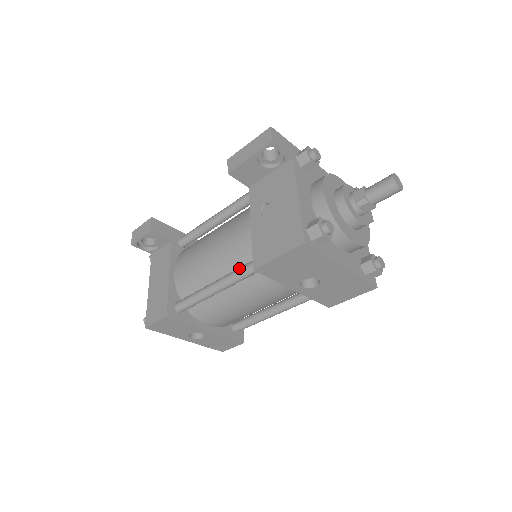
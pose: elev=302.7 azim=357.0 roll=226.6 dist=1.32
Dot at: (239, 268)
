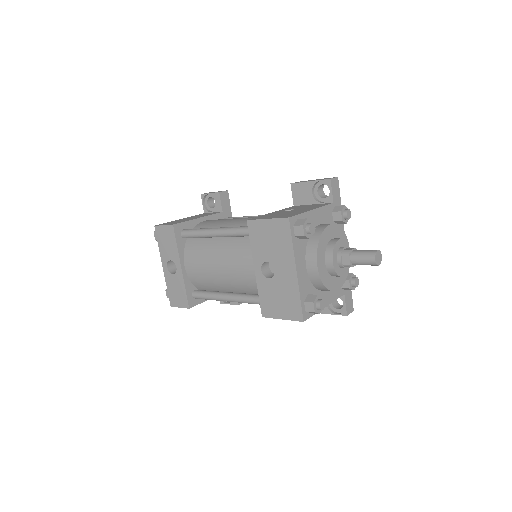
Dot at: (240, 226)
